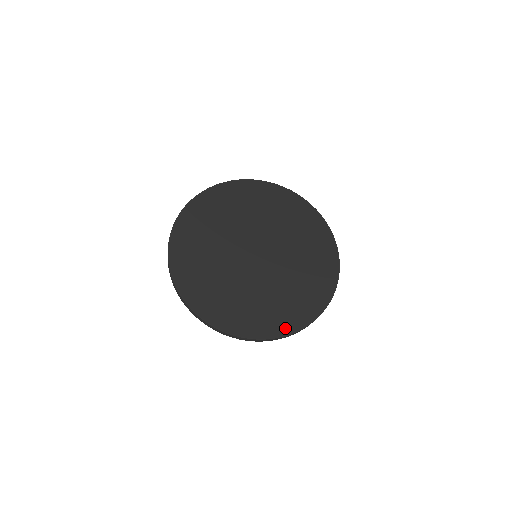
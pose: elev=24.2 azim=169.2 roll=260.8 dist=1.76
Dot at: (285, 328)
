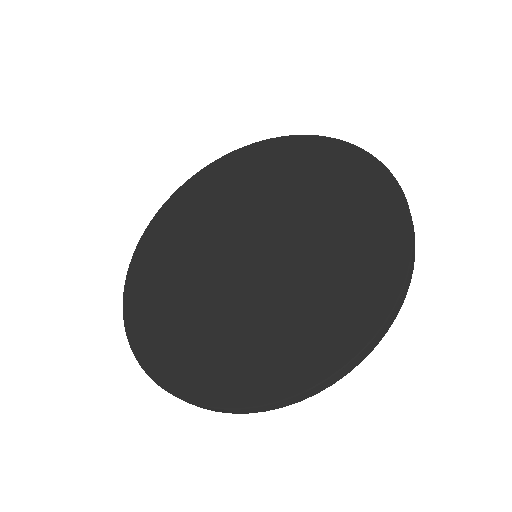
Dot at: (361, 329)
